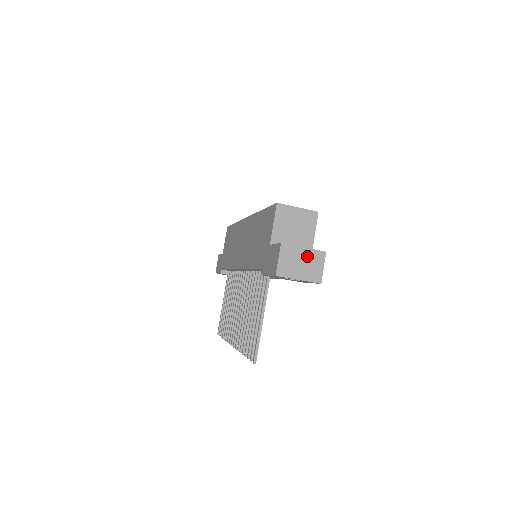
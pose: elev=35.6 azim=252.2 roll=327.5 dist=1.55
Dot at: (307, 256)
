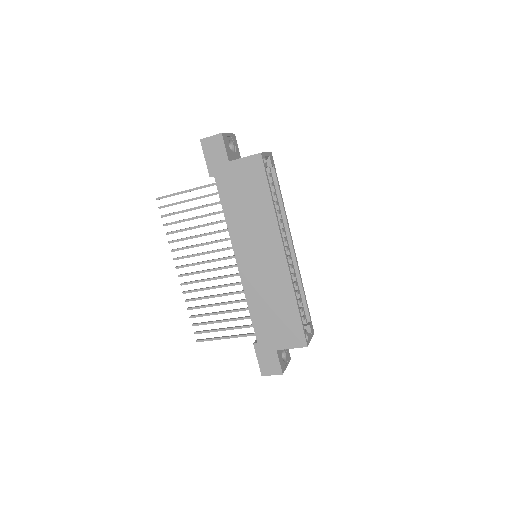
Dot at: occluded
